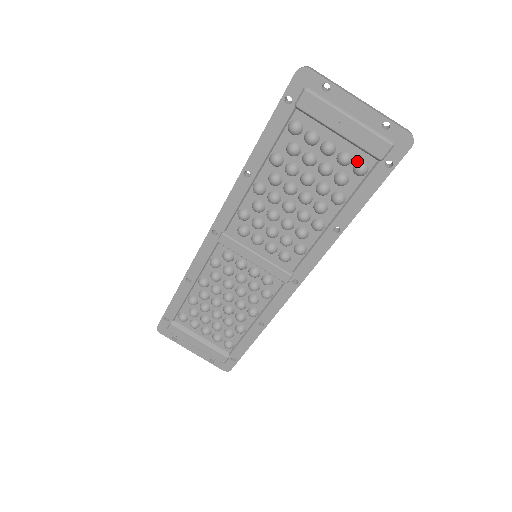
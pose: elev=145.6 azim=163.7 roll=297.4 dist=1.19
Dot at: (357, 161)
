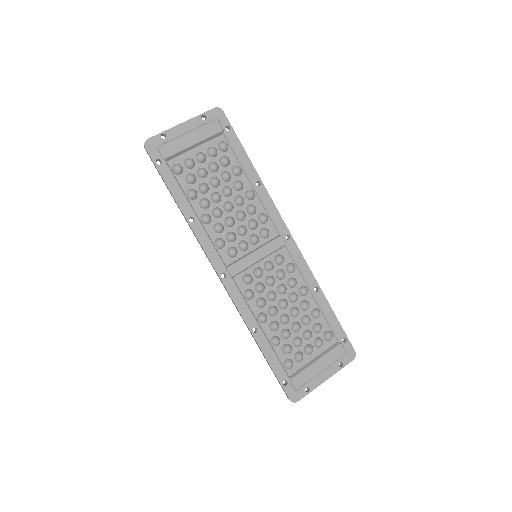
Dot at: (217, 146)
